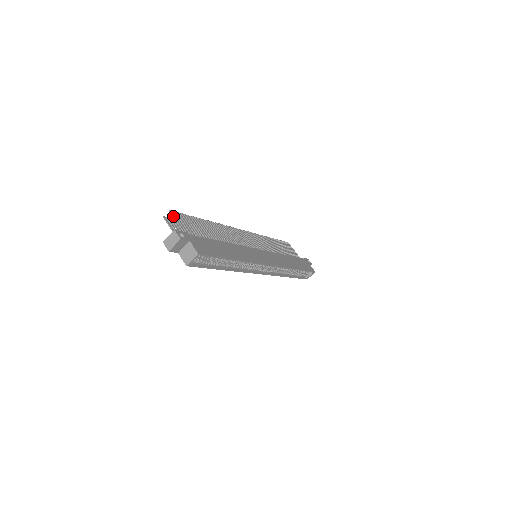
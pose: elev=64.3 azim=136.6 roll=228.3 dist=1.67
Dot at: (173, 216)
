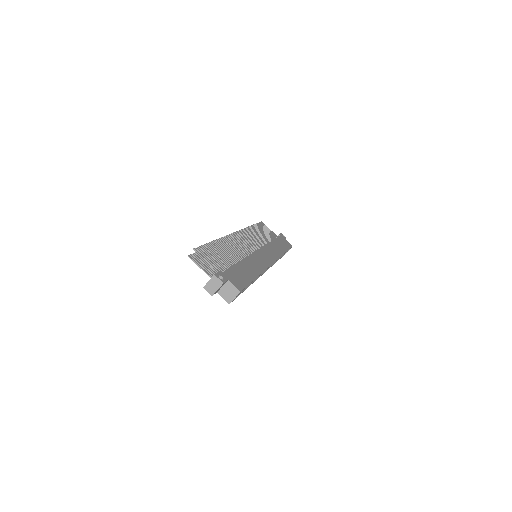
Dot at: (200, 255)
